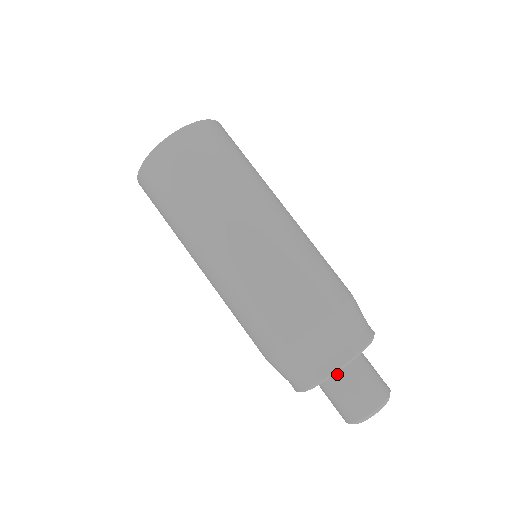
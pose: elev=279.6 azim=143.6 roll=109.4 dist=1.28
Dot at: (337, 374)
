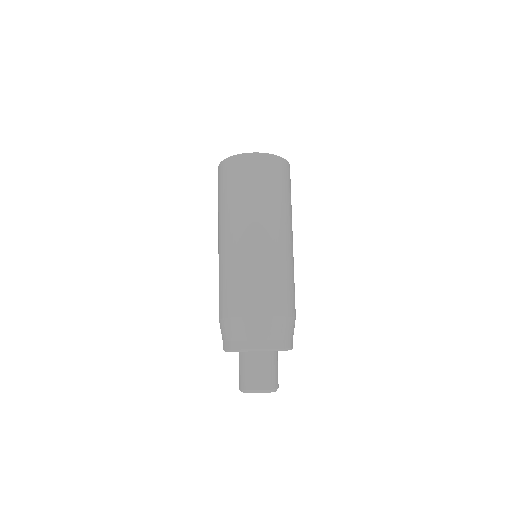
Dot at: (271, 354)
